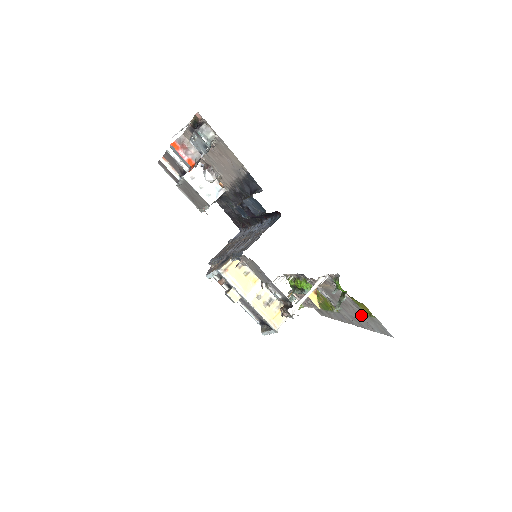
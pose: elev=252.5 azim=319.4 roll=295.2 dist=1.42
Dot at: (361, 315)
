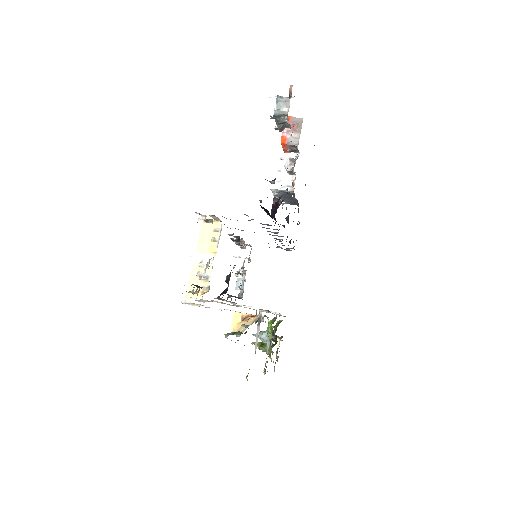
Dot at: occluded
